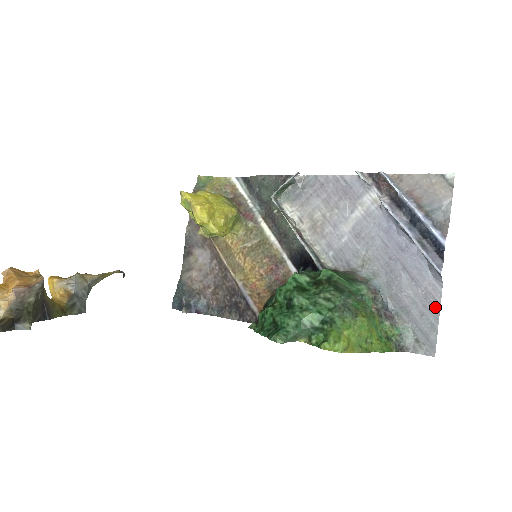
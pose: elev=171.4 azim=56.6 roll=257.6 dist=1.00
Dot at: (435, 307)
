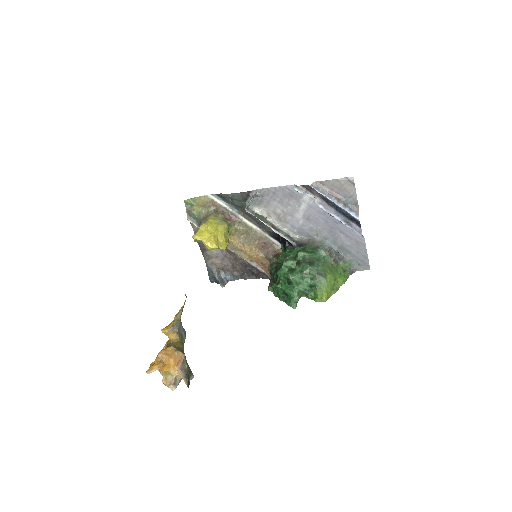
Dot at: (363, 248)
